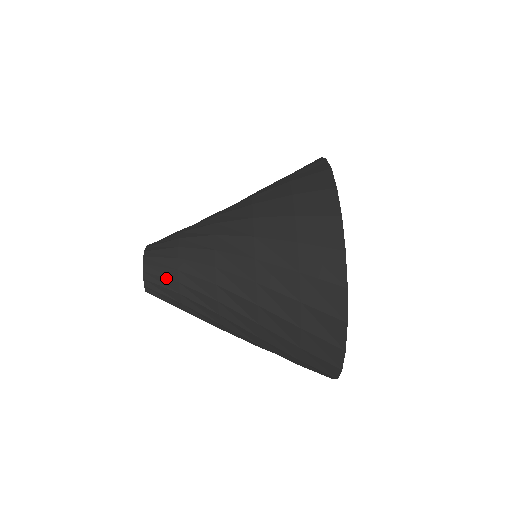
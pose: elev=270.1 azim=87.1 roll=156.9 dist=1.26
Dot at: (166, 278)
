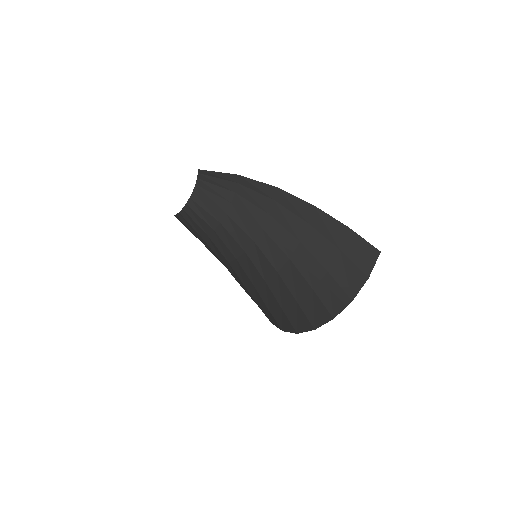
Dot at: occluded
